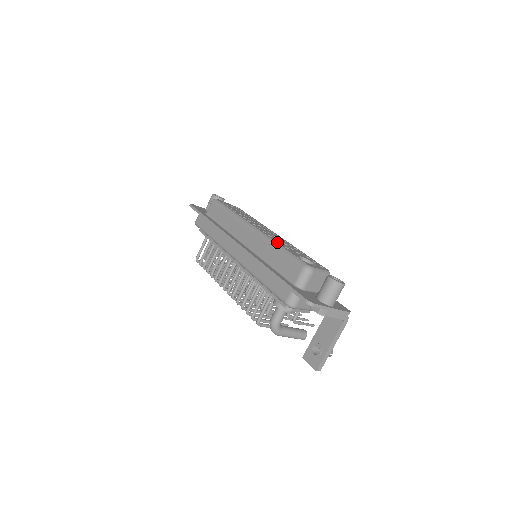
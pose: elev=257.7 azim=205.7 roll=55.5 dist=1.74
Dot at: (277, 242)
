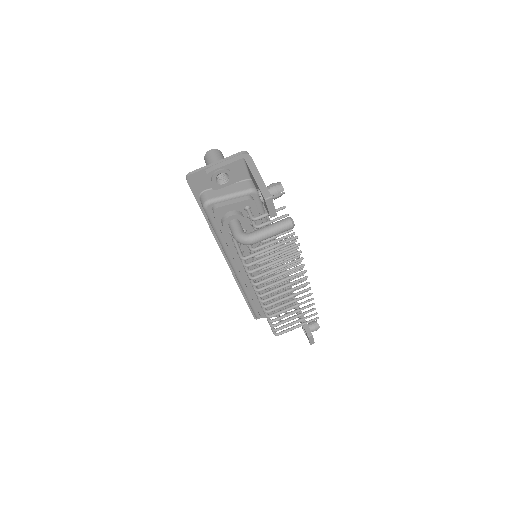
Dot at: occluded
